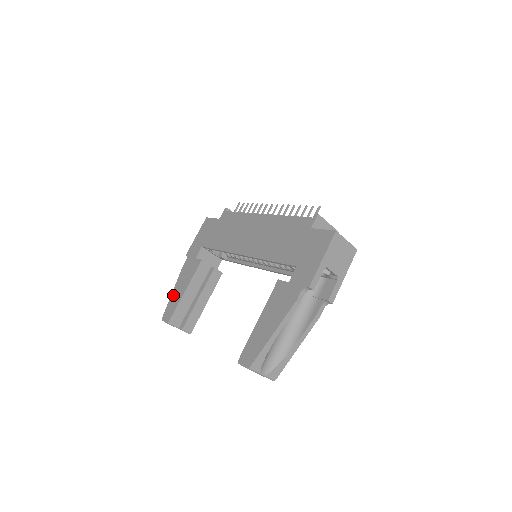
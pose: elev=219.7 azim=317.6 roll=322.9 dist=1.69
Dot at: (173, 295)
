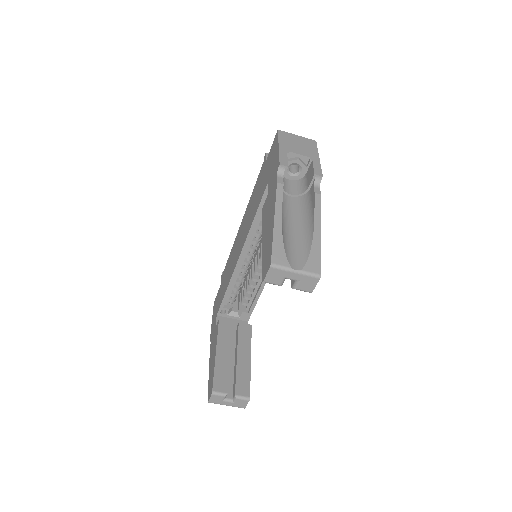
Dot at: (209, 373)
